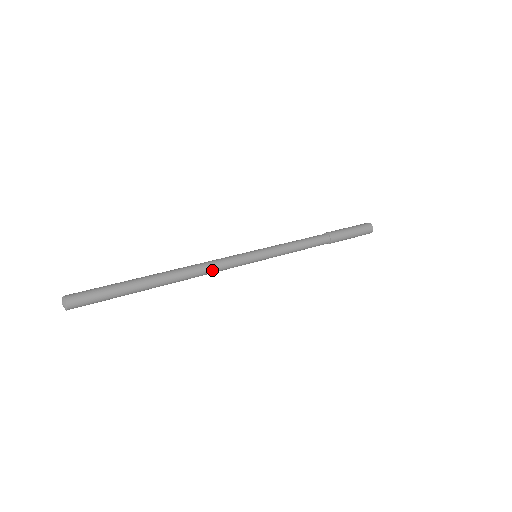
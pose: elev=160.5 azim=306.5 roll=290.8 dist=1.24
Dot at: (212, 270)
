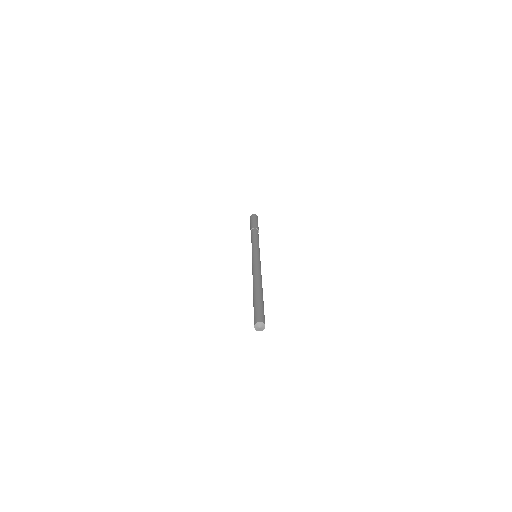
Dot at: occluded
